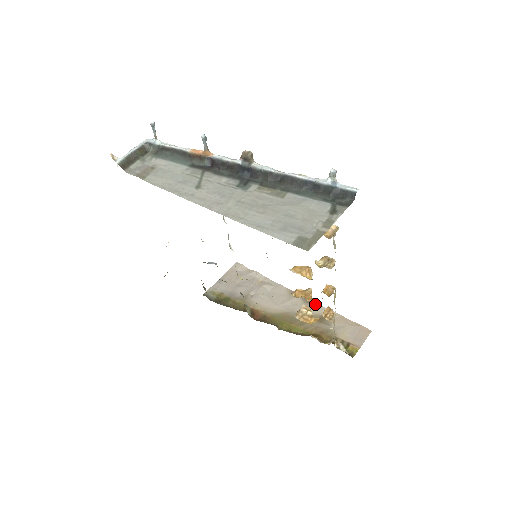
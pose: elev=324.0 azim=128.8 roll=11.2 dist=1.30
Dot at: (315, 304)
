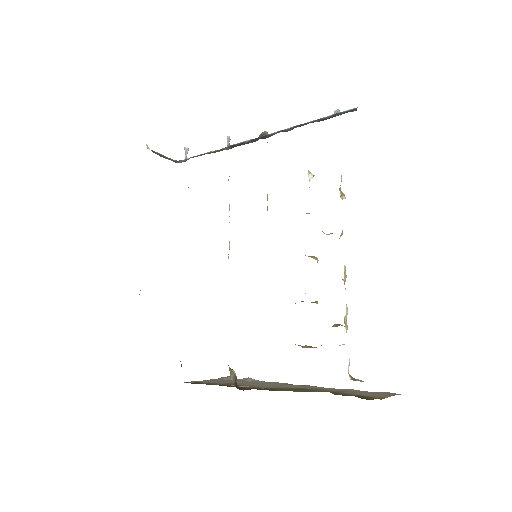
Dot at: (321, 387)
